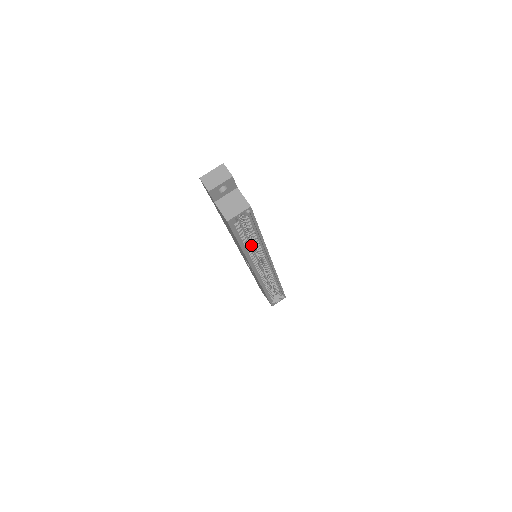
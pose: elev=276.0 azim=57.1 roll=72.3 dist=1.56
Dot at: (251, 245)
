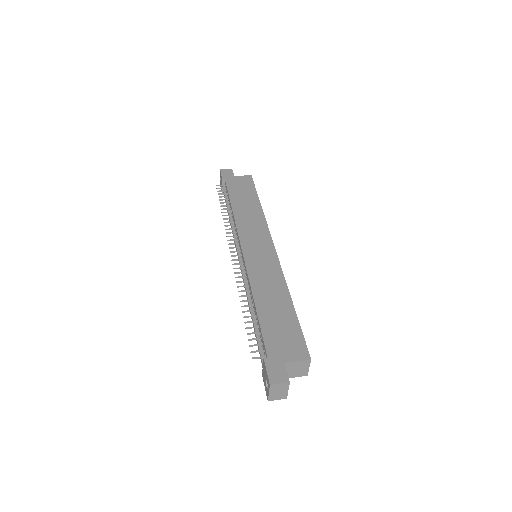
Dot at: occluded
